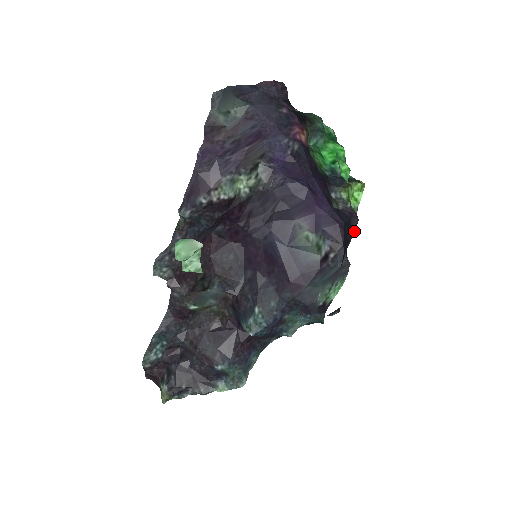
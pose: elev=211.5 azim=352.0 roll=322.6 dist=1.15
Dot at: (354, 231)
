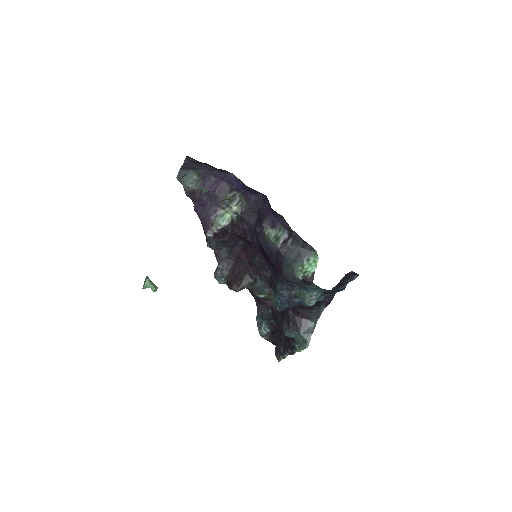
Dot at: occluded
